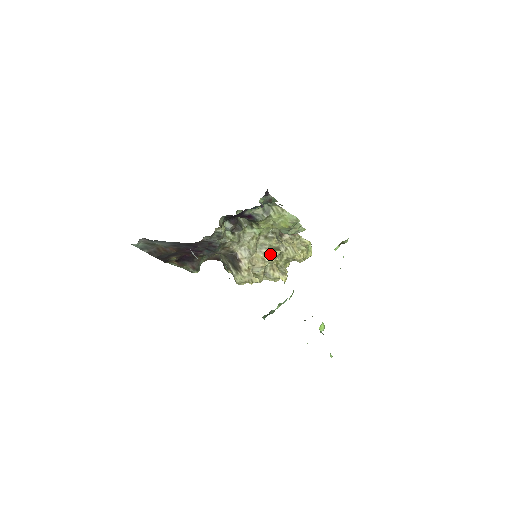
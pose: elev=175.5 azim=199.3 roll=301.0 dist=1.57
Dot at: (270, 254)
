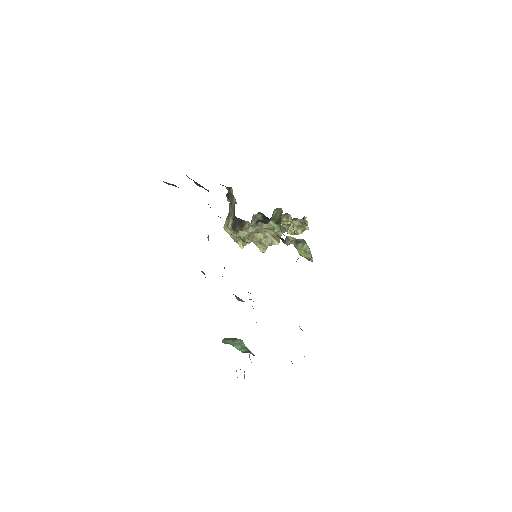
Dot at: (269, 241)
